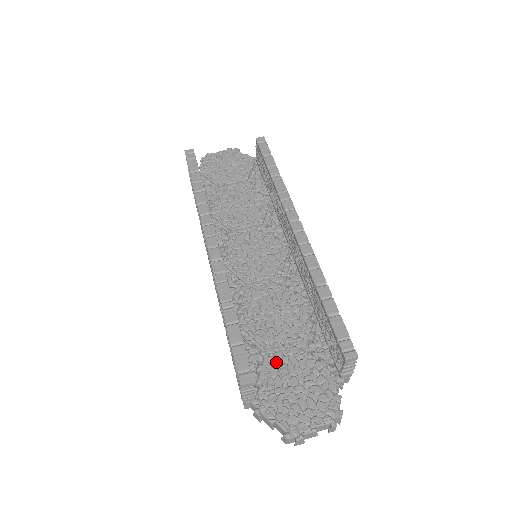
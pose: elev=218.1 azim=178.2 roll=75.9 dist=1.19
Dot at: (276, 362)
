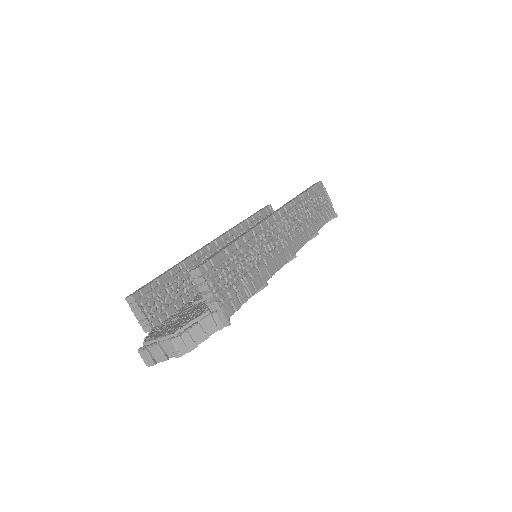
Dot at: (188, 308)
